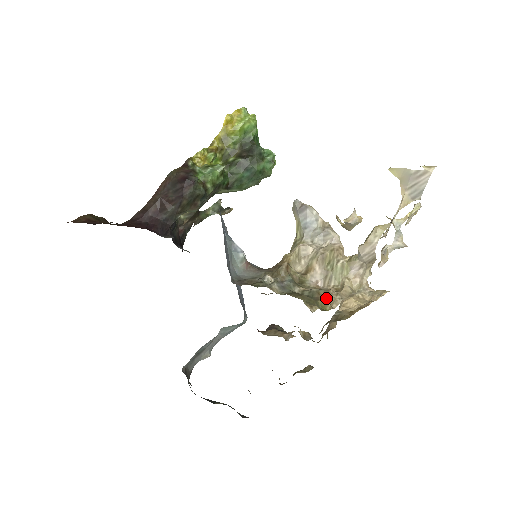
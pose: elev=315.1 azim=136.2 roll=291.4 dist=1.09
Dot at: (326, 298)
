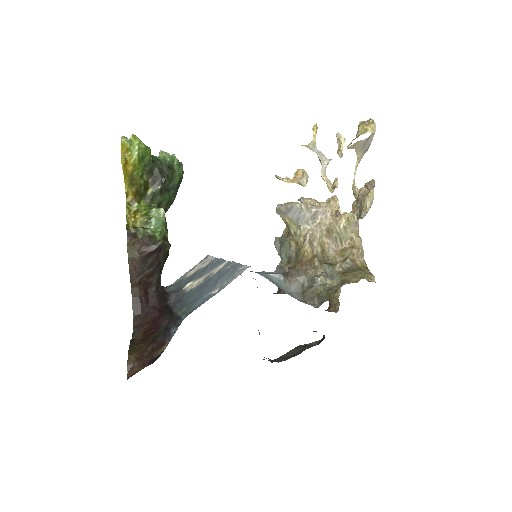
Dot at: (359, 260)
